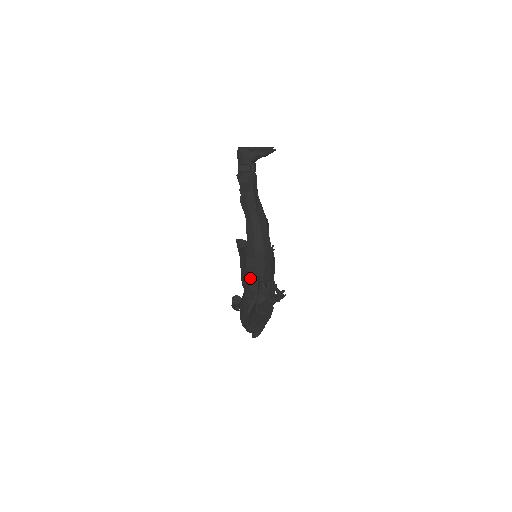
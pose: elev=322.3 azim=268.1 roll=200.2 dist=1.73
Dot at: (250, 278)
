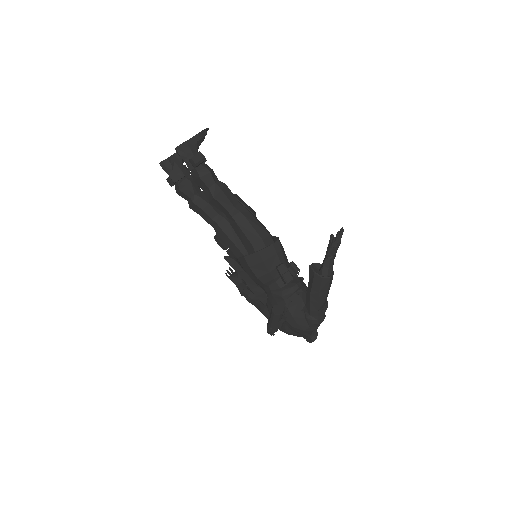
Dot at: (274, 275)
